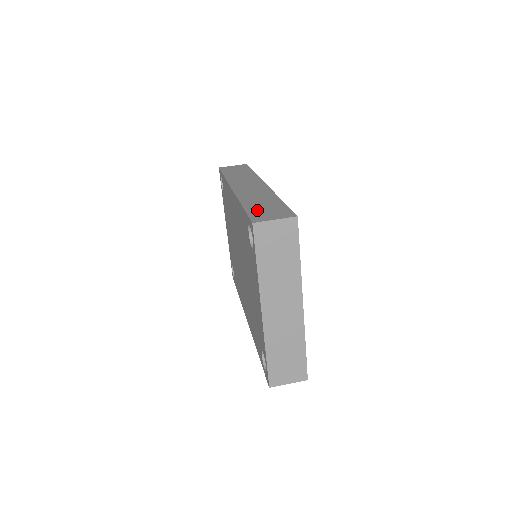
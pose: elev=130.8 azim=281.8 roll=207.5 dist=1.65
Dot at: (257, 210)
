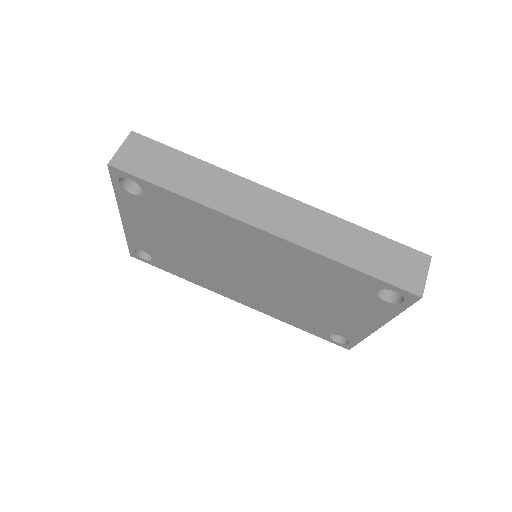
Dot at: (385, 269)
